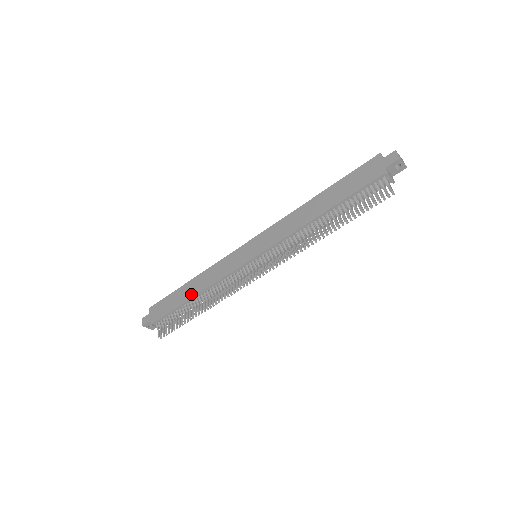
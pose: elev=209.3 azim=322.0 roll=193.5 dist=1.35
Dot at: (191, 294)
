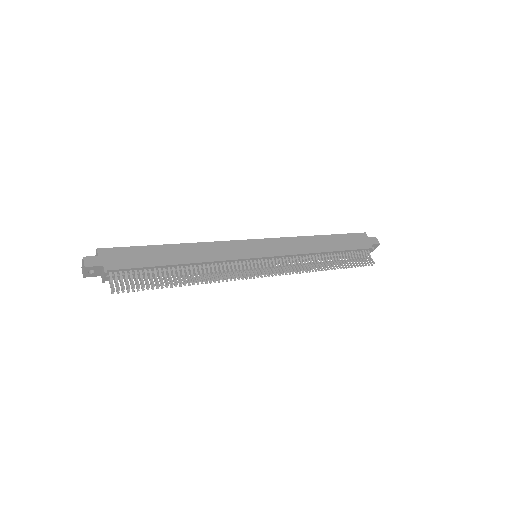
Dot at: (178, 259)
